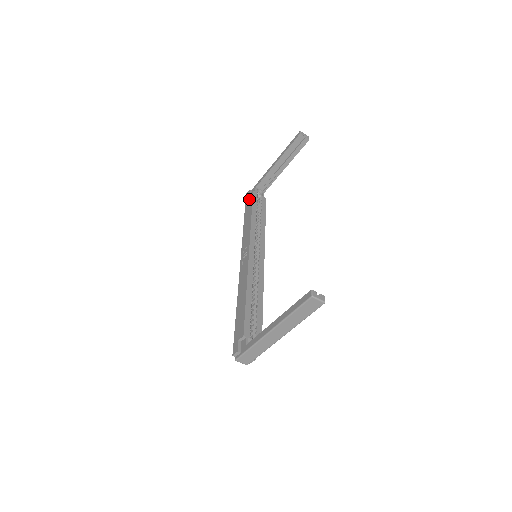
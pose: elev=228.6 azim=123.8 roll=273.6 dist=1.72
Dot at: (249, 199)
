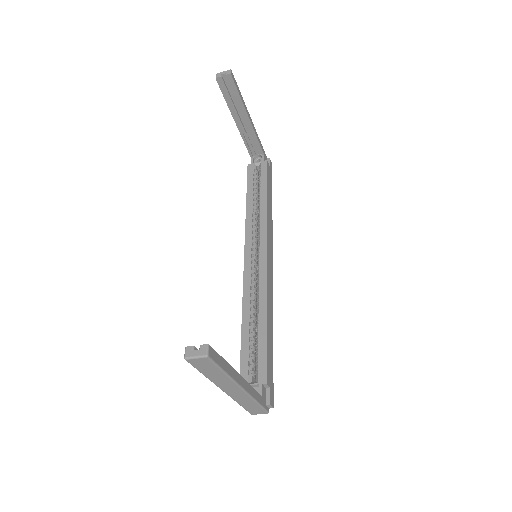
Dot at: occluded
